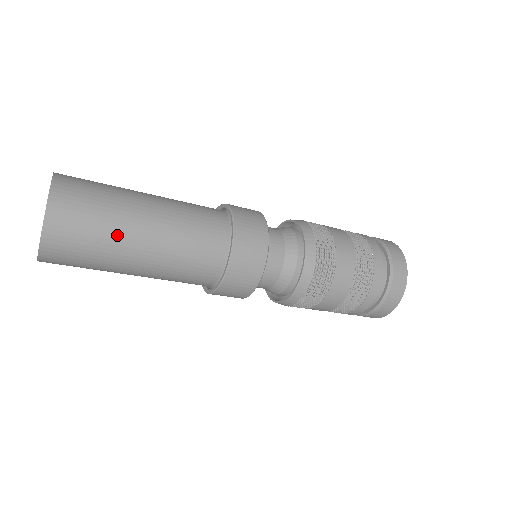
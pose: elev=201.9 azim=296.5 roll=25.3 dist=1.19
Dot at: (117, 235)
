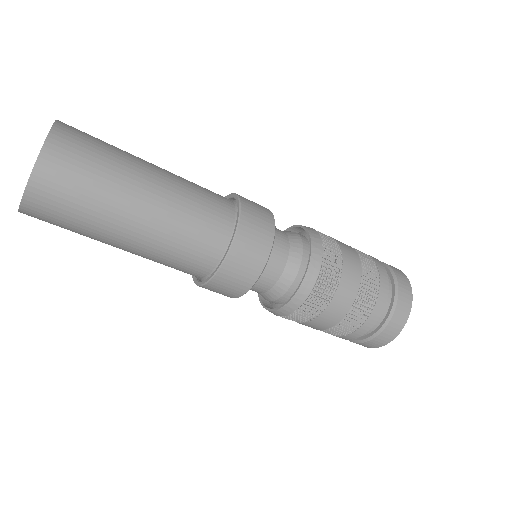
Dot at: (121, 174)
